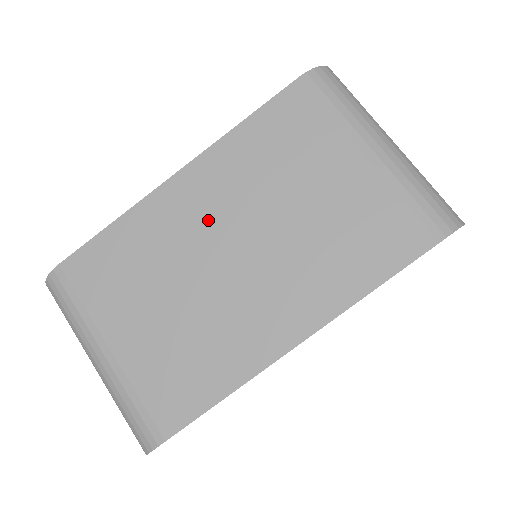
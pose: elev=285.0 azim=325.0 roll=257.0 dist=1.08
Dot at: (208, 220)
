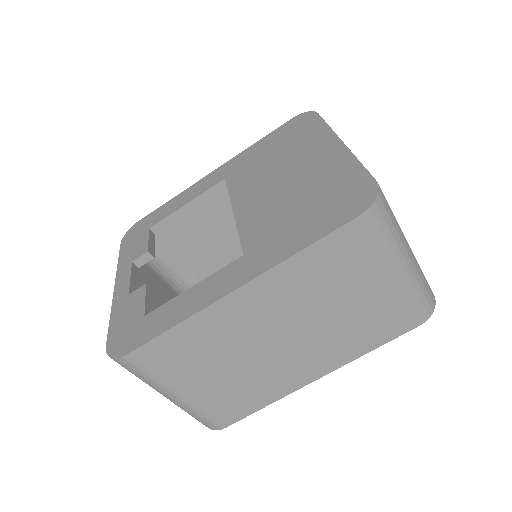
Dot at: (263, 320)
